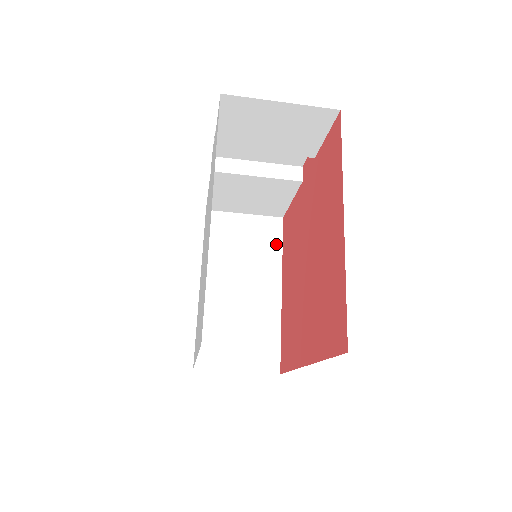
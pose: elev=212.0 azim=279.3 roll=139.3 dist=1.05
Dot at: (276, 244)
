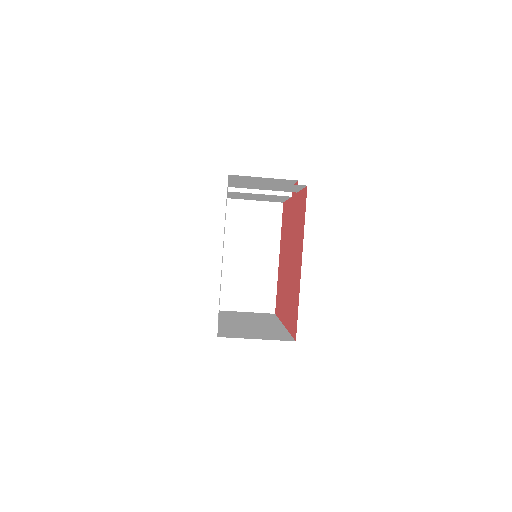
Dot at: (277, 224)
